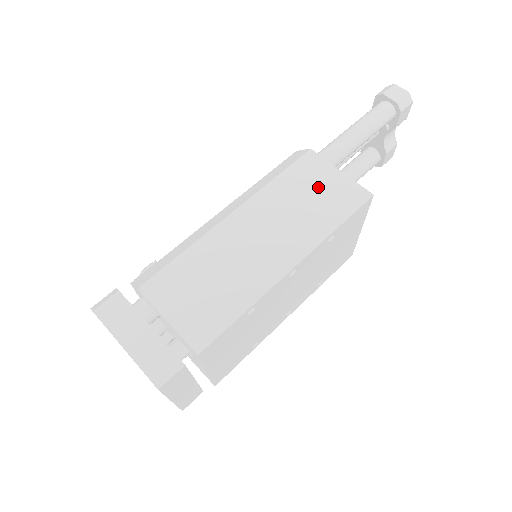
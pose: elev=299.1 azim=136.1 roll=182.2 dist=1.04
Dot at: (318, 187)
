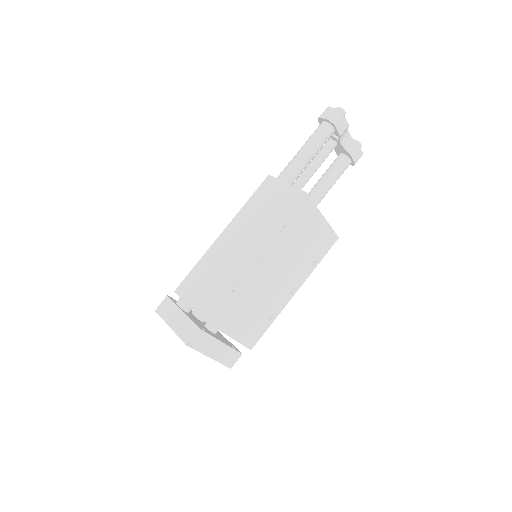
Dot at: (272, 199)
